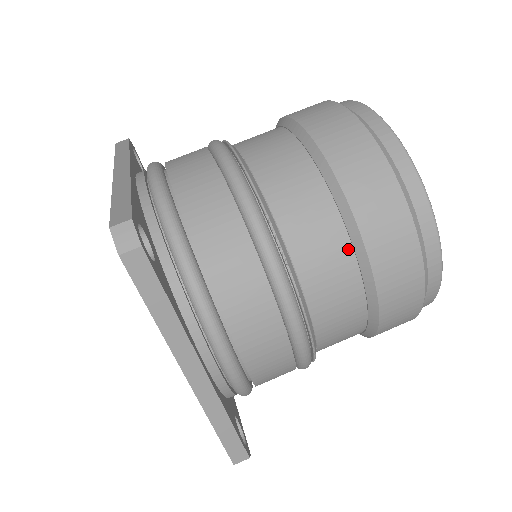
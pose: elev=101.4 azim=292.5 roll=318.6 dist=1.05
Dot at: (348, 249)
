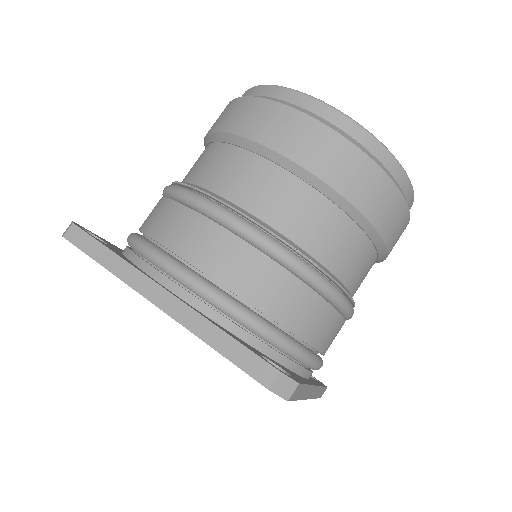
Dot at: (234, 150)
